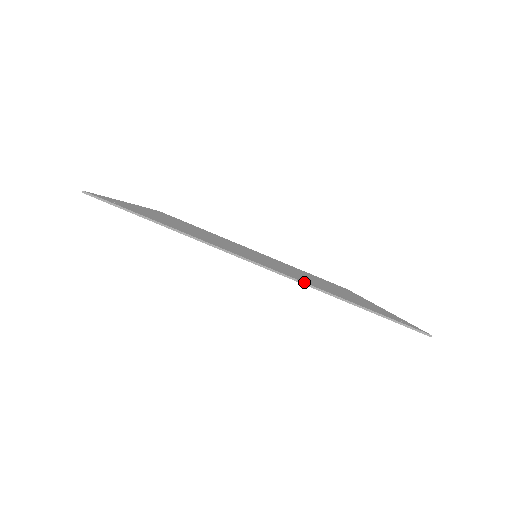
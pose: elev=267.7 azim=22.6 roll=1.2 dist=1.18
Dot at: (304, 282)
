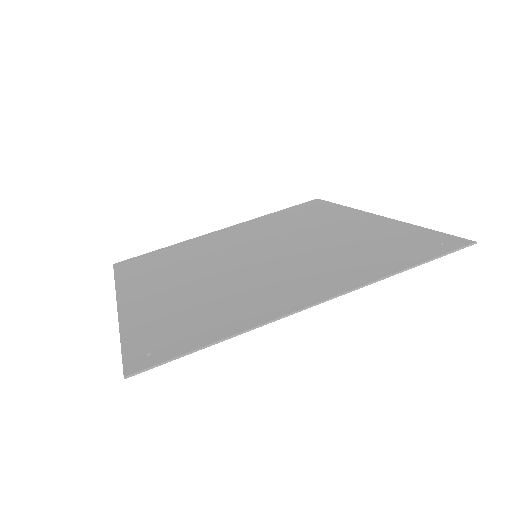
Dot at: (361, 285)
